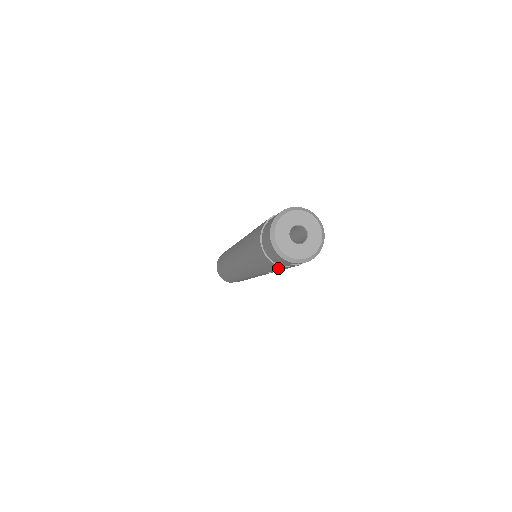
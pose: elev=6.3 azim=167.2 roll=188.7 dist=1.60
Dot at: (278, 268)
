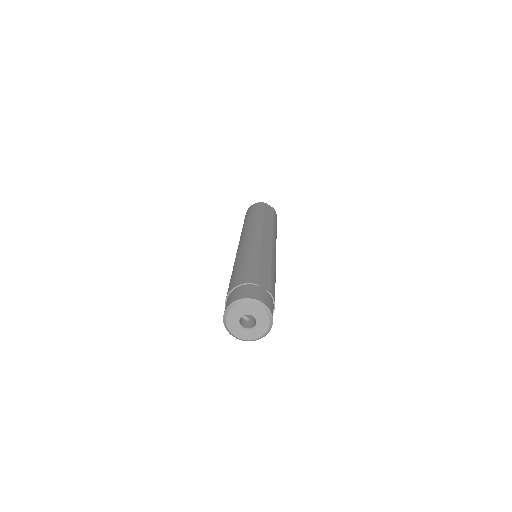
Dot at: occluded
